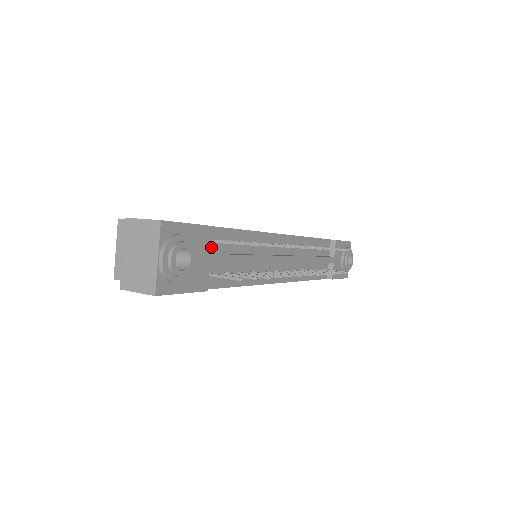
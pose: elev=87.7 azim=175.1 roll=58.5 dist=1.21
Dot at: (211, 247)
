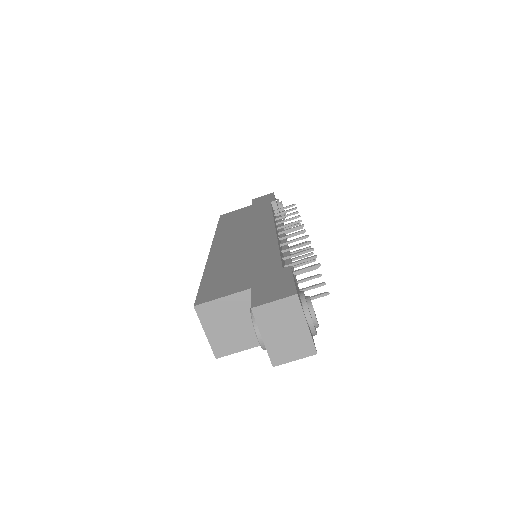
Dot at: occluded
